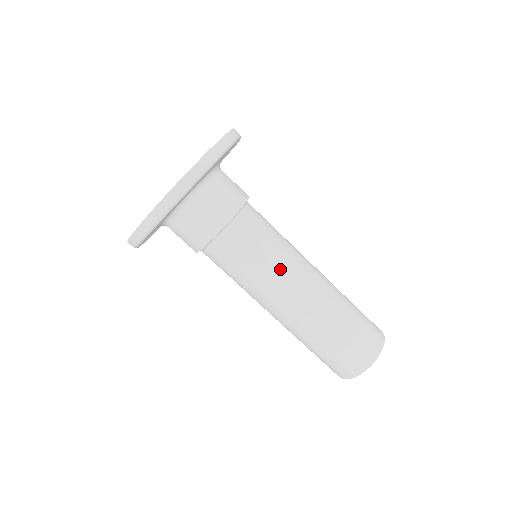
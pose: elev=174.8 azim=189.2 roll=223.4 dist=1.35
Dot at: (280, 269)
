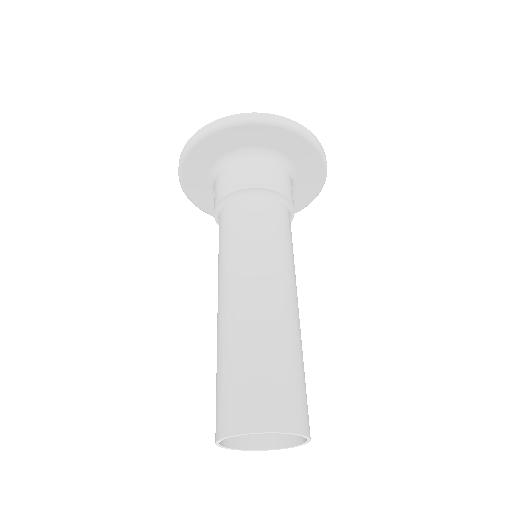
Dot at: (274, 256)
